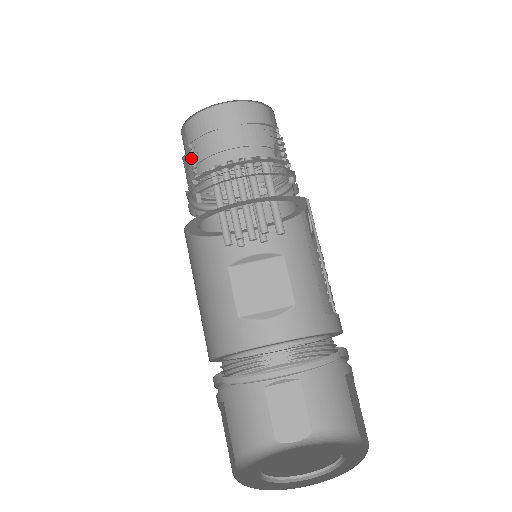
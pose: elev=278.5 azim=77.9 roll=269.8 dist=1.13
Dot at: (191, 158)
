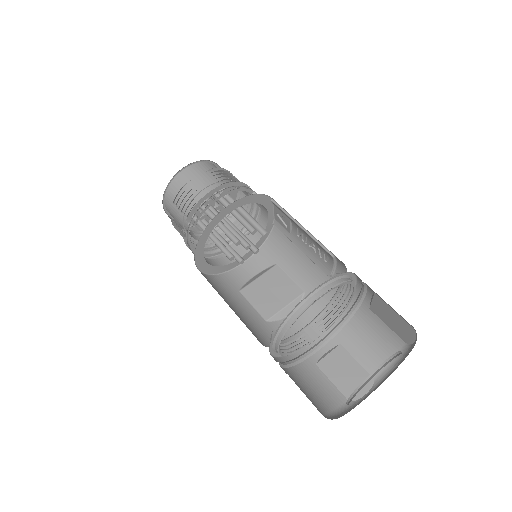
Dot at: (178, 209)
